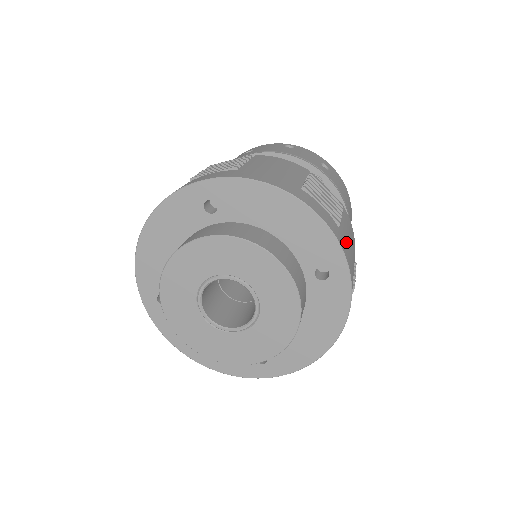
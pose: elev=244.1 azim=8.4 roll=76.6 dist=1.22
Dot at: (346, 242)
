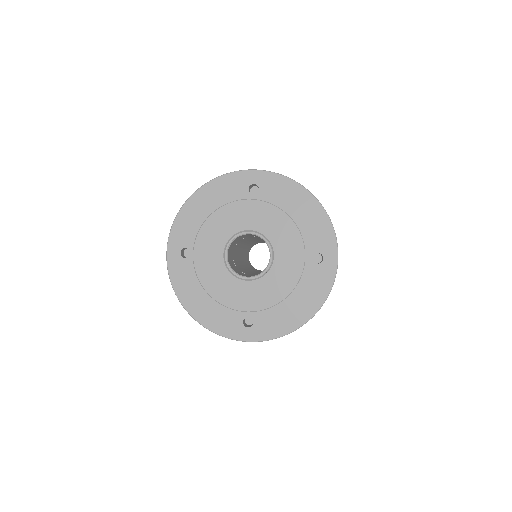
Dot at: occluded
